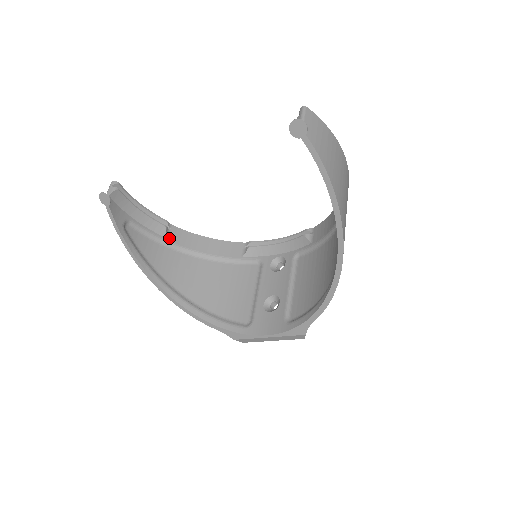
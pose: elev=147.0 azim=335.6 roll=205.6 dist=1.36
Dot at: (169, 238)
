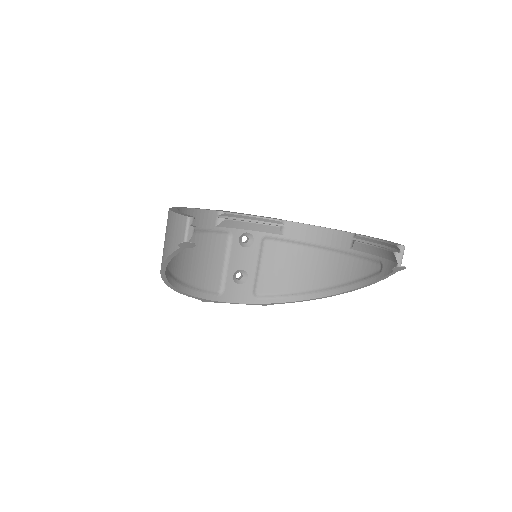
Dot at: occluded
